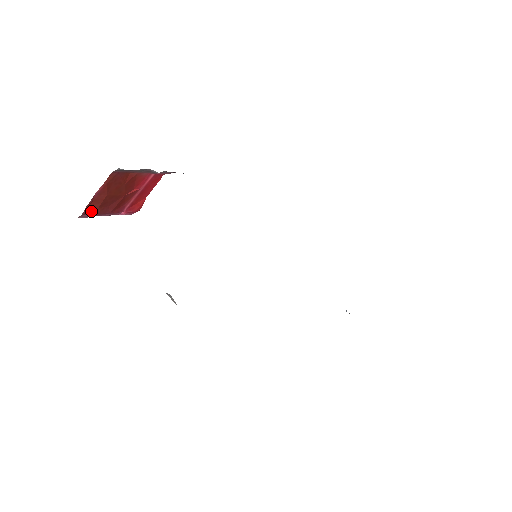
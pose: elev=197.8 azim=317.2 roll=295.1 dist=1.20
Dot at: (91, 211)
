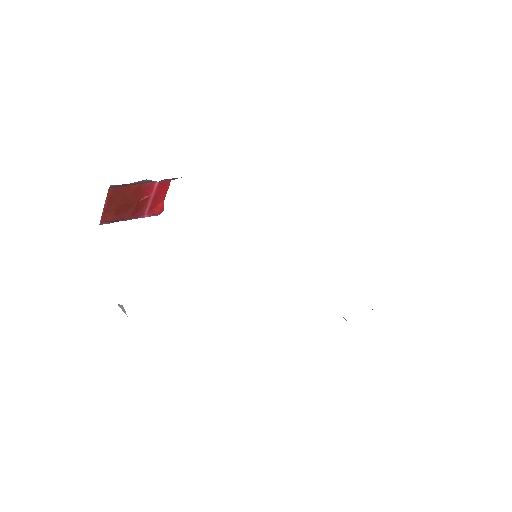
Dot at: (108, 219)
